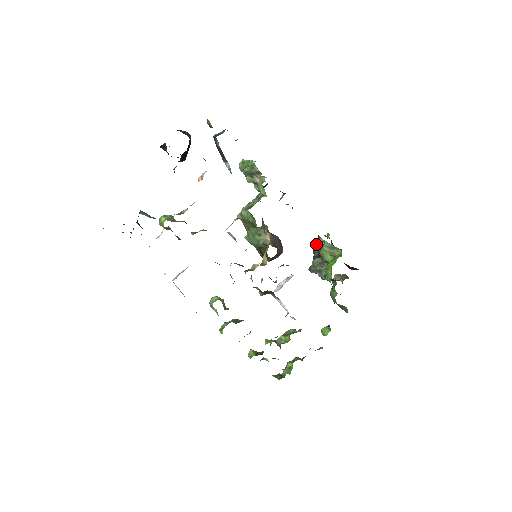
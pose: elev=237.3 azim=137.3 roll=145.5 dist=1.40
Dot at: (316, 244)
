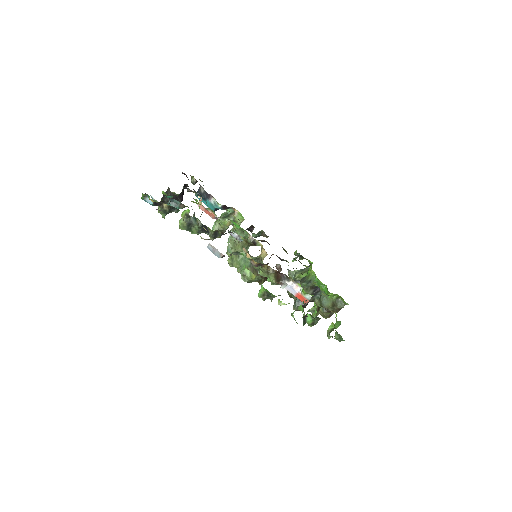
Dot at: occluded
